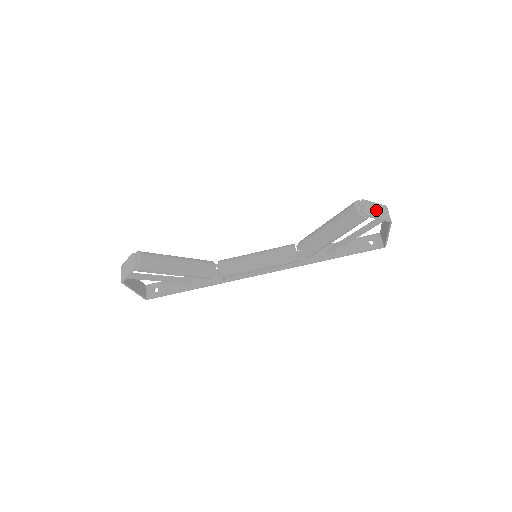
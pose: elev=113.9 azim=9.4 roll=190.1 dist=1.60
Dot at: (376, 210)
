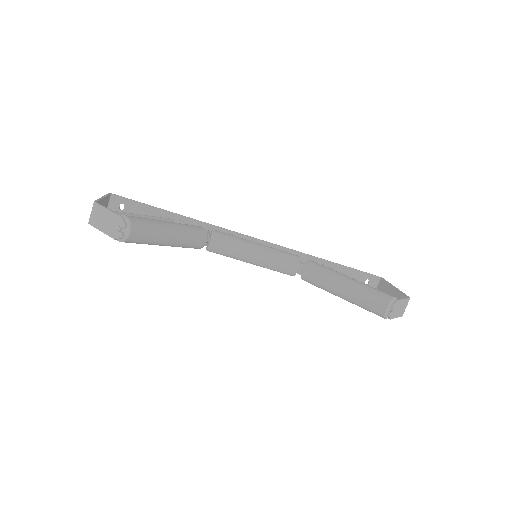
Dot at: (400, 308)
